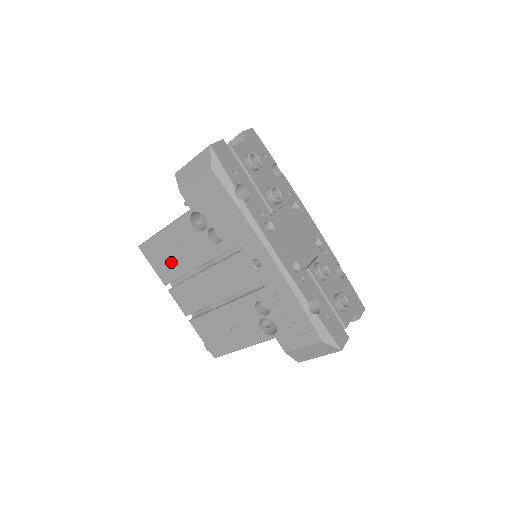
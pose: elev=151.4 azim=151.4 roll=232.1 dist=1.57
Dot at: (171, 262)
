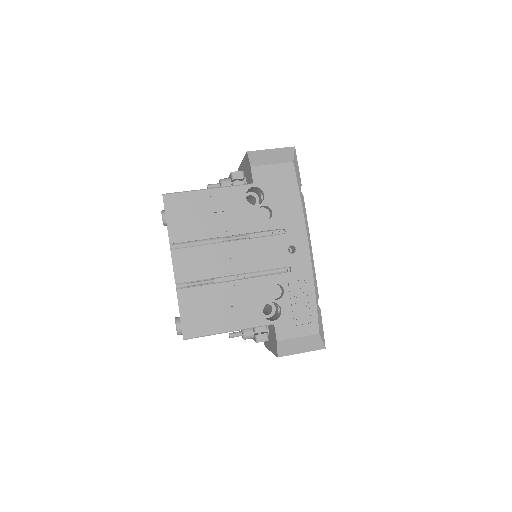
Dot at: (196, 222)
